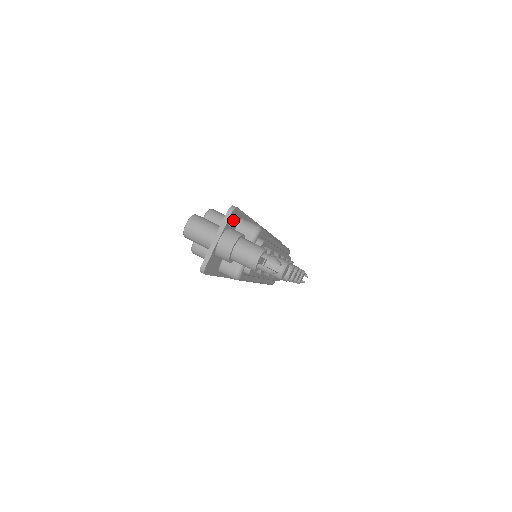
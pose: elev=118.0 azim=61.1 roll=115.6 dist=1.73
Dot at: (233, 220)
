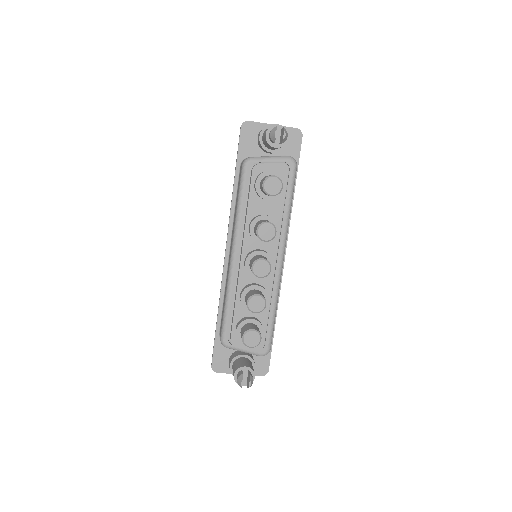
Dot at: (291, 141)
